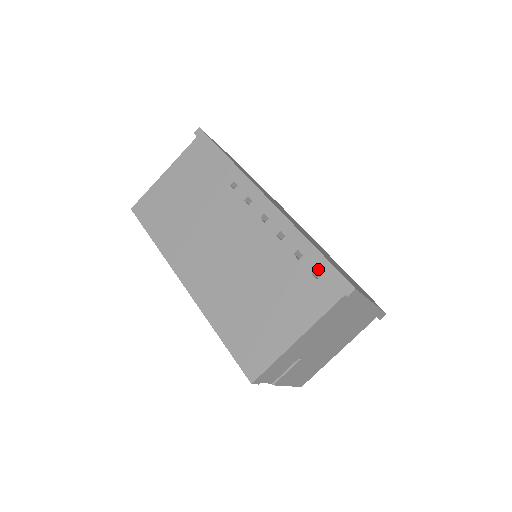
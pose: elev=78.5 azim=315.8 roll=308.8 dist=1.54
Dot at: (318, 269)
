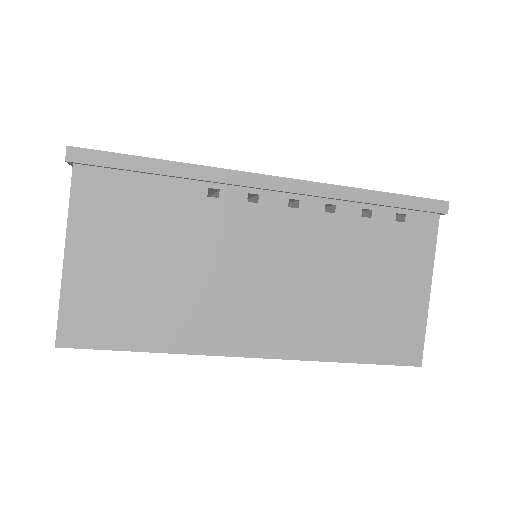
Dot at: (398, 211)
